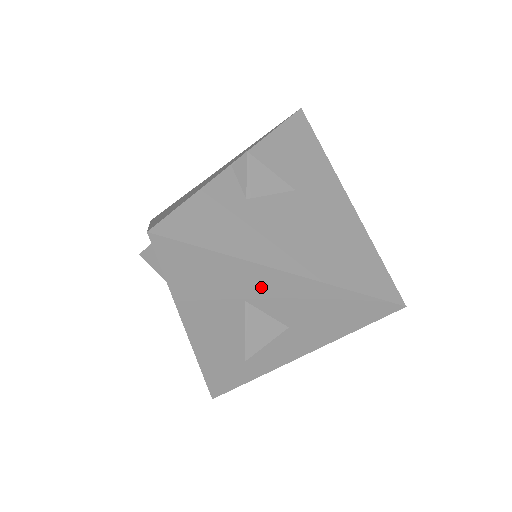
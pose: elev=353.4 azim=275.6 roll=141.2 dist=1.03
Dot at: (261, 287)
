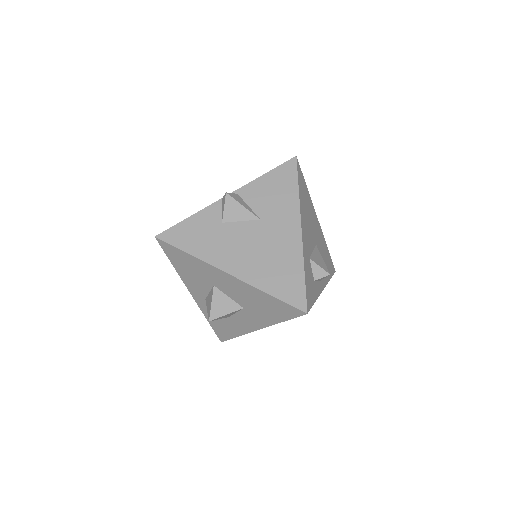
Dot at: (218, 279)
